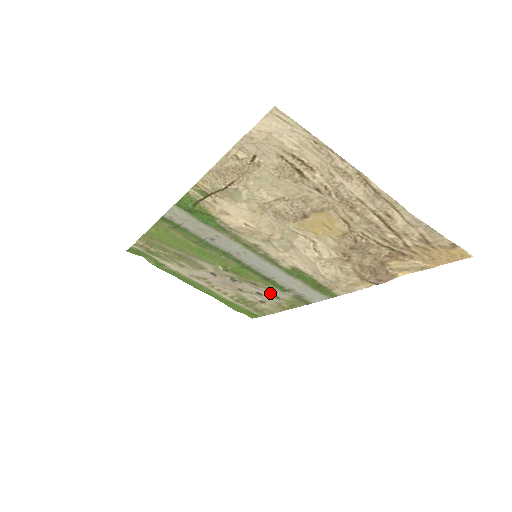
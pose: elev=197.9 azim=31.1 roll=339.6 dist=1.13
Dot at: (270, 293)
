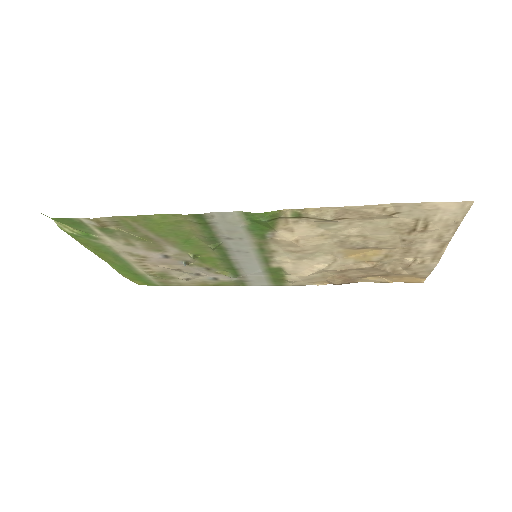
Dot at: (212, 275)
